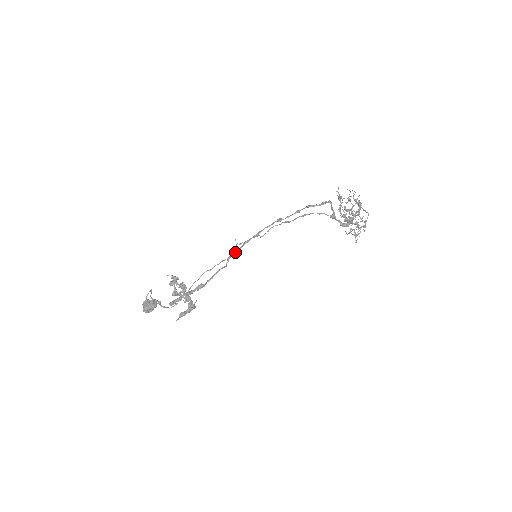
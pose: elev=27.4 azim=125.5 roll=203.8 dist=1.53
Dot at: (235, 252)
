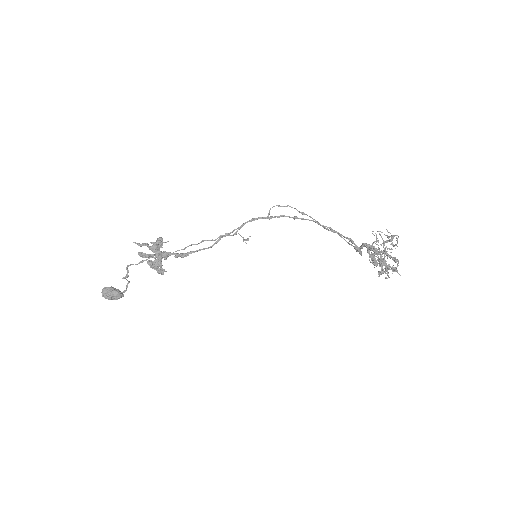
Dot at: (237, 228)
